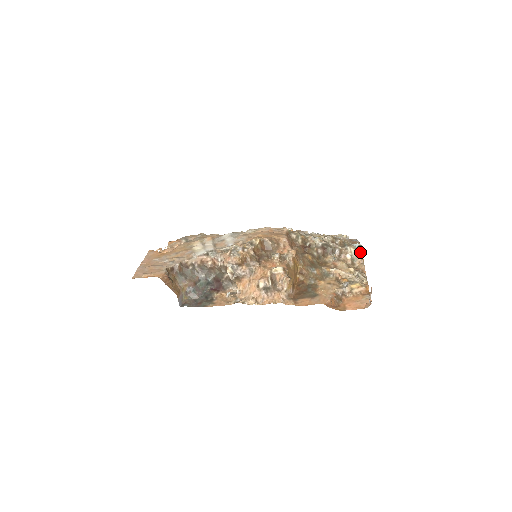
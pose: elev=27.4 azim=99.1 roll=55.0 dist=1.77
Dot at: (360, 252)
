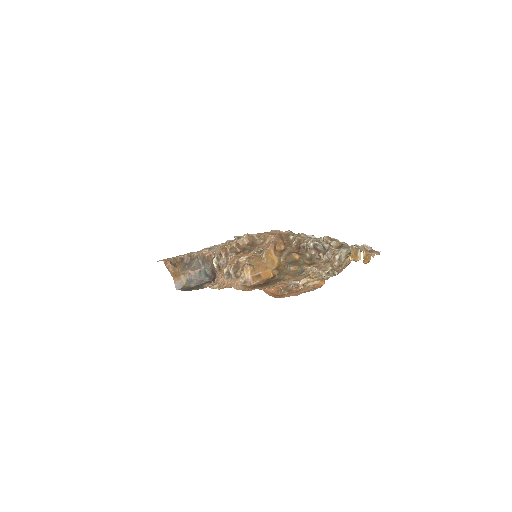
Dot at: (350, 253)
